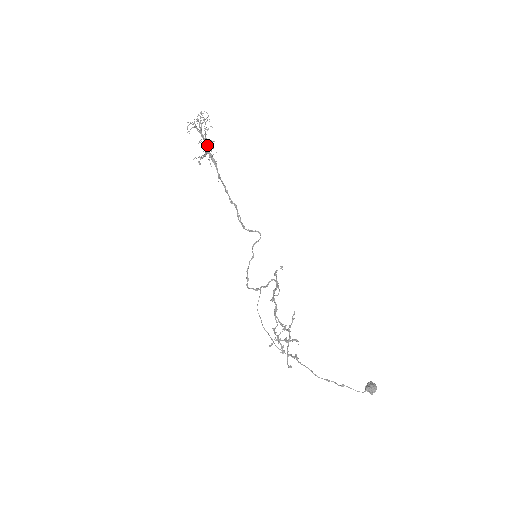
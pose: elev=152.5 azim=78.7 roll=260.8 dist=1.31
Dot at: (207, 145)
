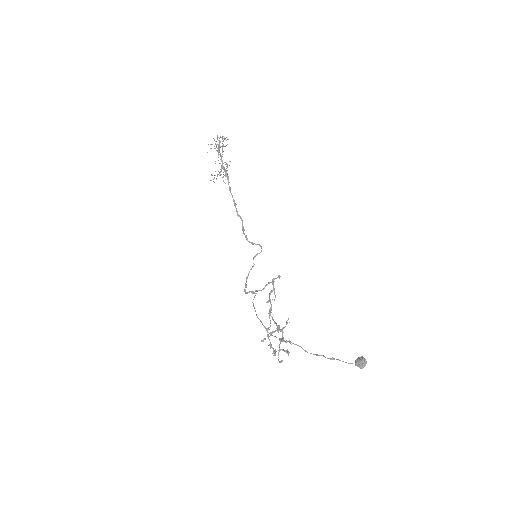
Dot at: occluded
